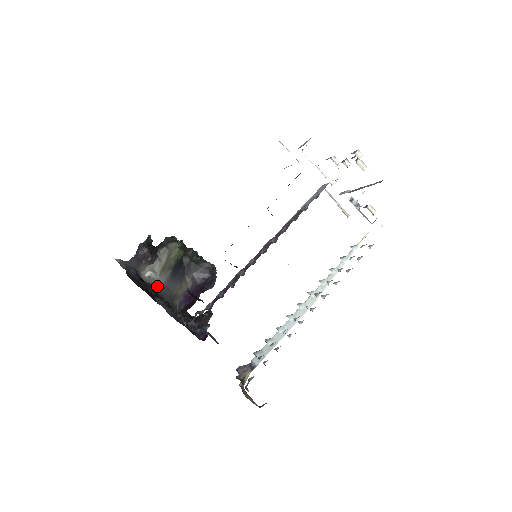
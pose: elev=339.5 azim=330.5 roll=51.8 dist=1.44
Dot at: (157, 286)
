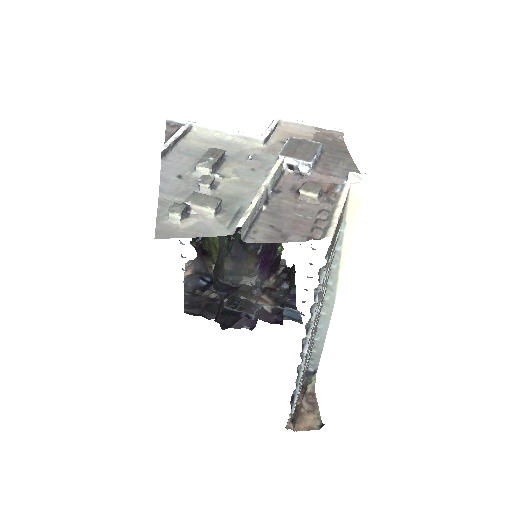
Dot at: (228, 274)
